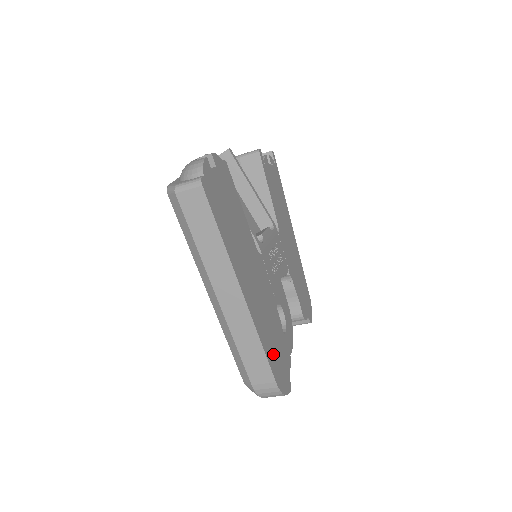
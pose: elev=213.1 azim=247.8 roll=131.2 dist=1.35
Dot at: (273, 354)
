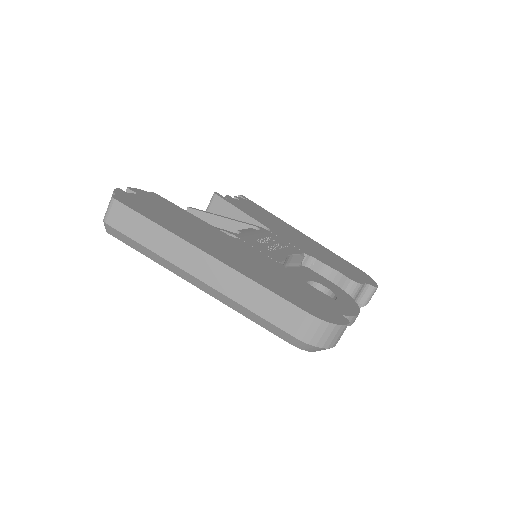
Dot at: (292, 295)
